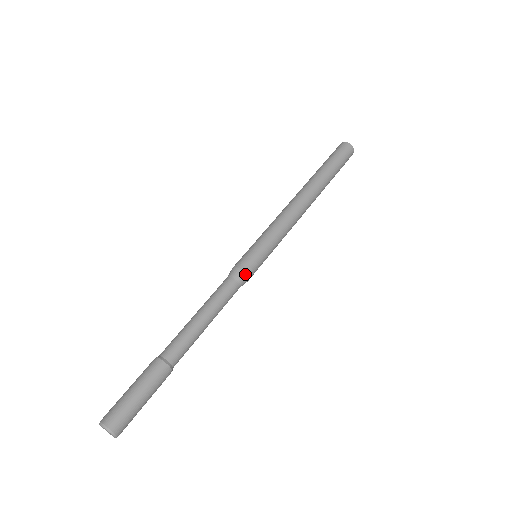
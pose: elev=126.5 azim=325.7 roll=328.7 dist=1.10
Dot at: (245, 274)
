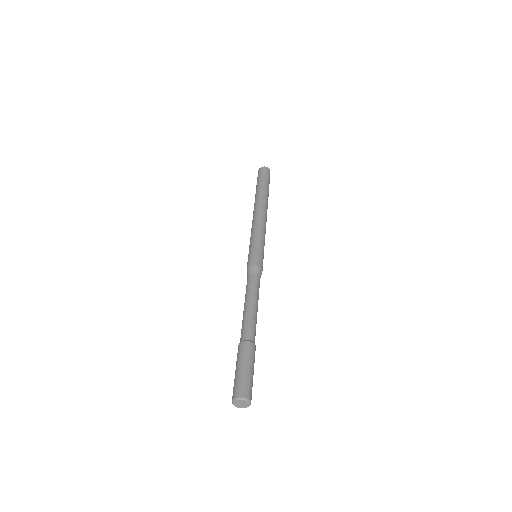
Dot at: occluded
